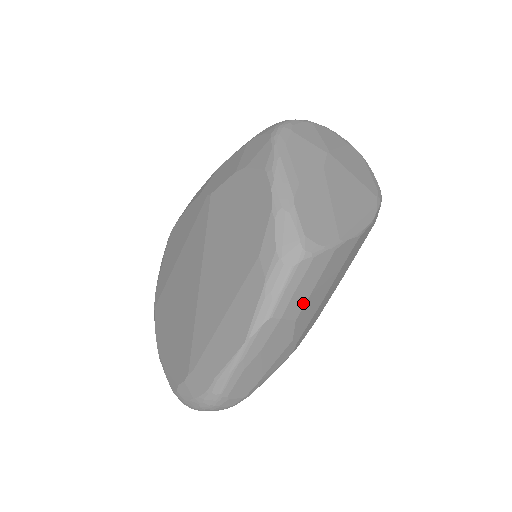
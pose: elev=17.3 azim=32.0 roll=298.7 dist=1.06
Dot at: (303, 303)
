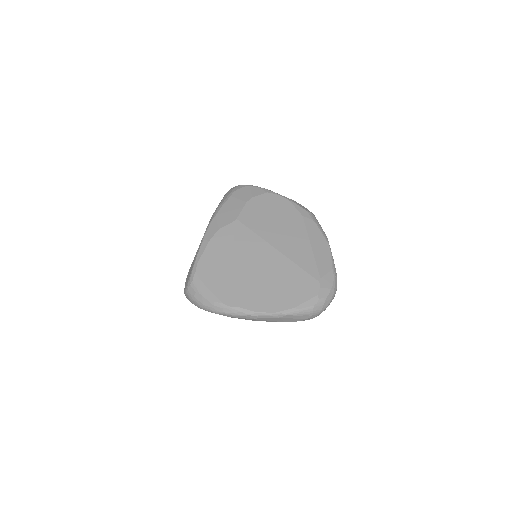
Dot at: occluded
